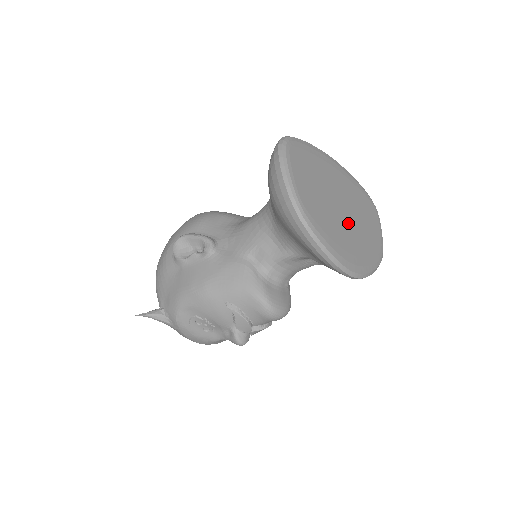
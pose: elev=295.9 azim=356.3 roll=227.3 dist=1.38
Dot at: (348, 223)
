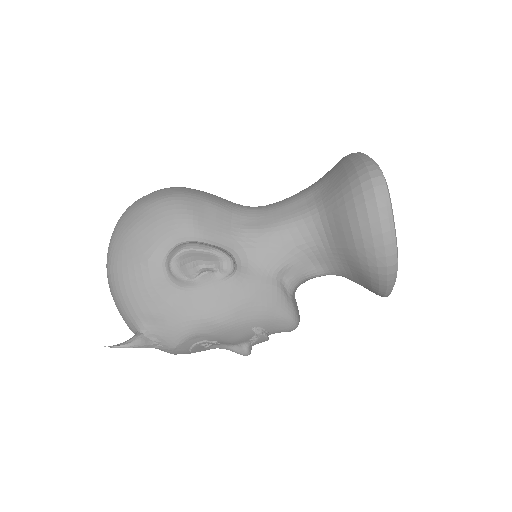
Dot at: occluded
